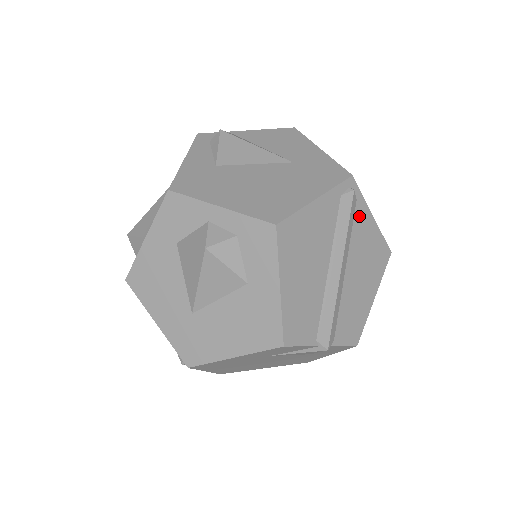
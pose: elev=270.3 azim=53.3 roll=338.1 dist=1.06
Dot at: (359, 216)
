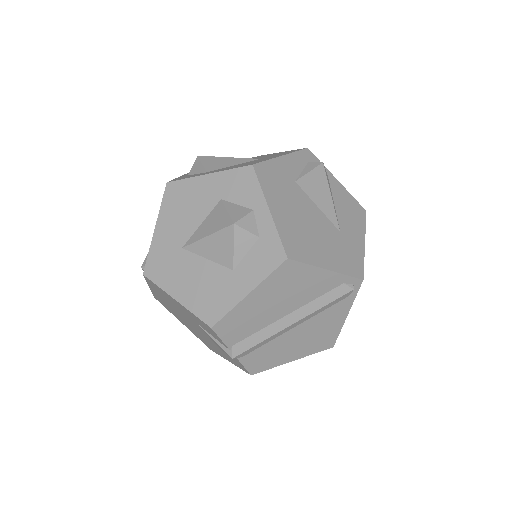
Dot at: (340, 306)
